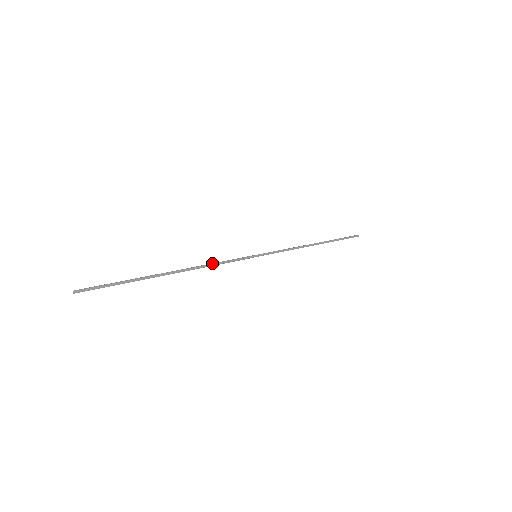
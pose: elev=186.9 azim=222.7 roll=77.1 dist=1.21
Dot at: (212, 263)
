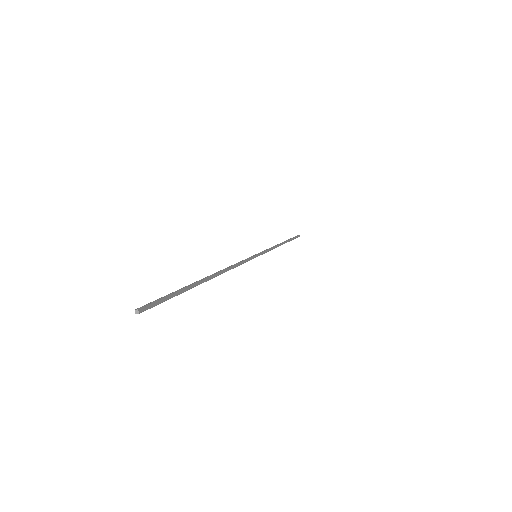
Dot at: (233, 265)
